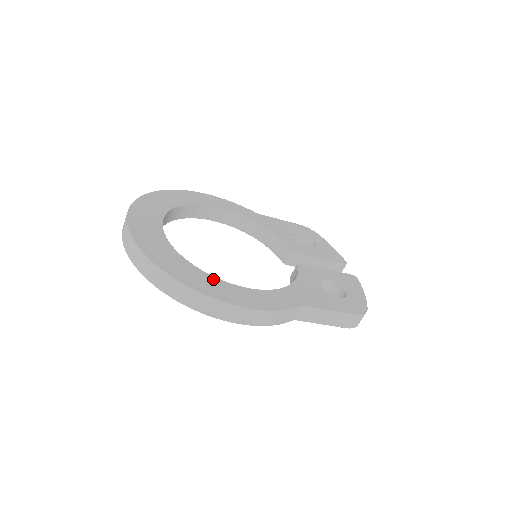
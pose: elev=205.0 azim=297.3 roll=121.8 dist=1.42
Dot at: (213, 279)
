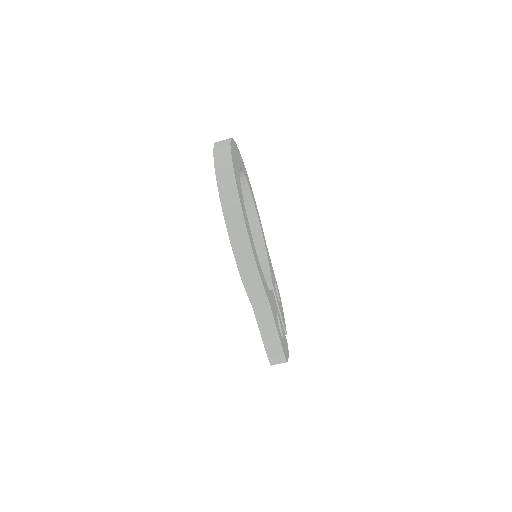
Dot at: occluded
